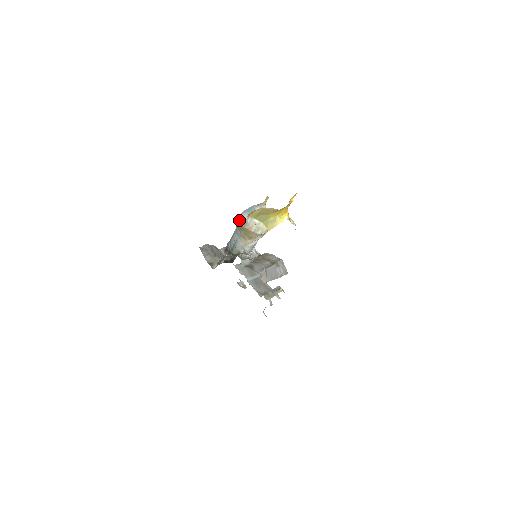
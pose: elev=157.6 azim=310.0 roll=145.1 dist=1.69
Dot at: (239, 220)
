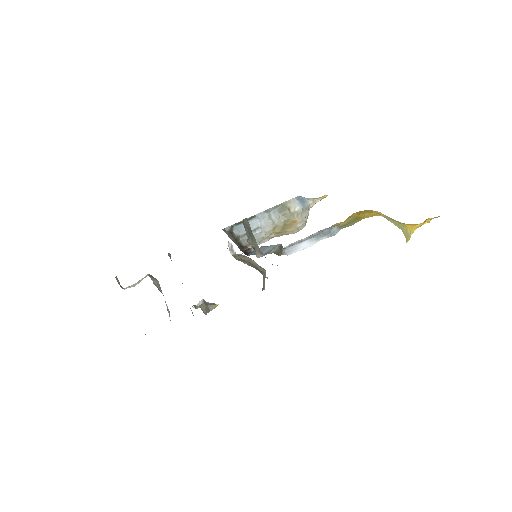
Dot at: (287, 206)
